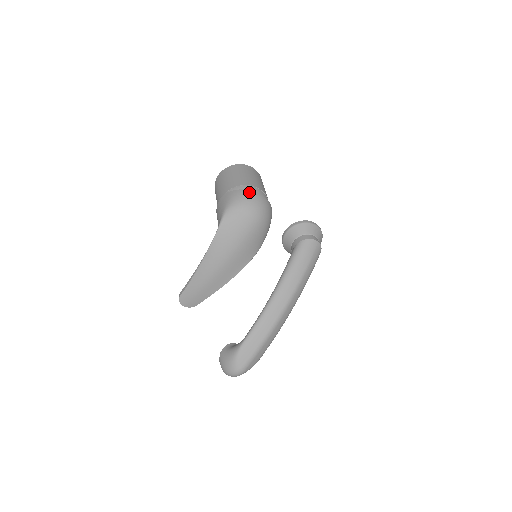
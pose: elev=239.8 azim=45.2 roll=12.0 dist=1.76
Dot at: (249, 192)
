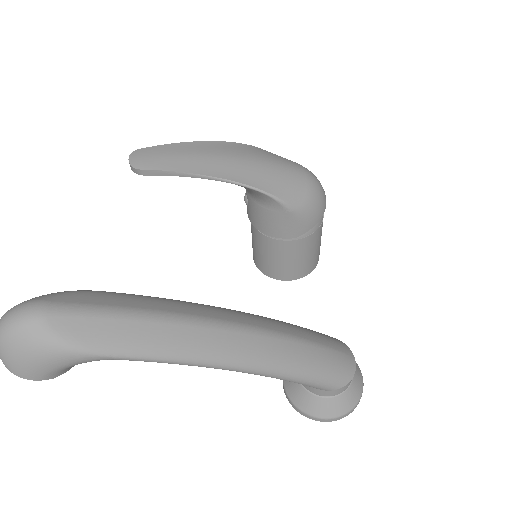
Dot at: occluded
